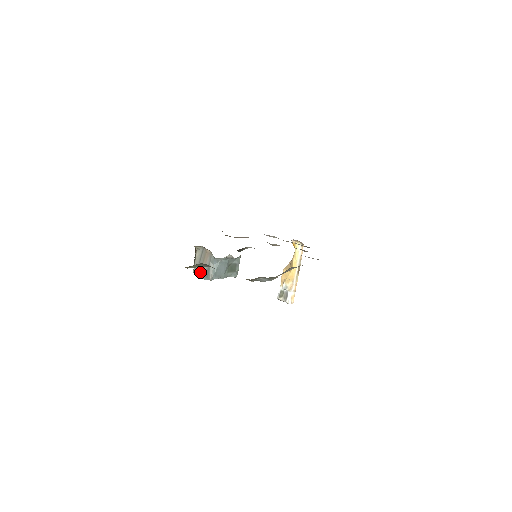
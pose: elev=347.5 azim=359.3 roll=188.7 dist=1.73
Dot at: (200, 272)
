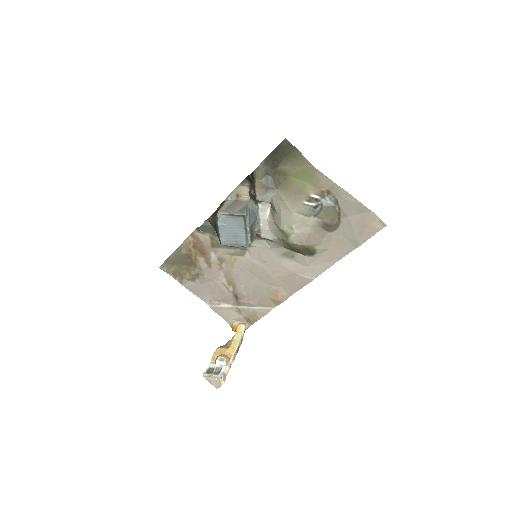
Dot at: (230, 210)
